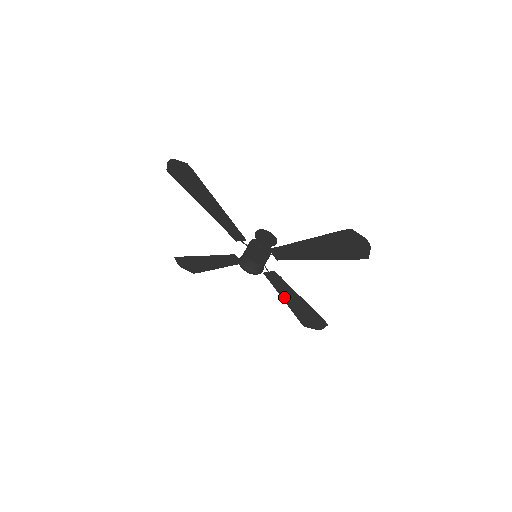
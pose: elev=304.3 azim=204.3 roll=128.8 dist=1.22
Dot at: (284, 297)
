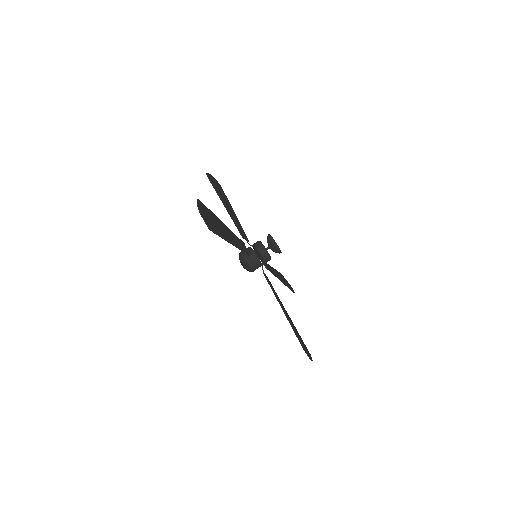
Dot at: (271, 268)
